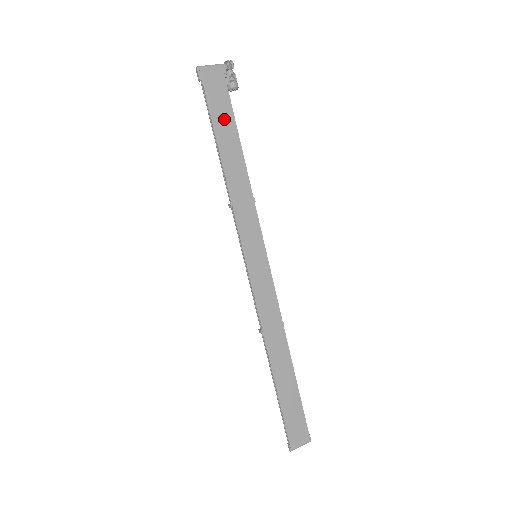
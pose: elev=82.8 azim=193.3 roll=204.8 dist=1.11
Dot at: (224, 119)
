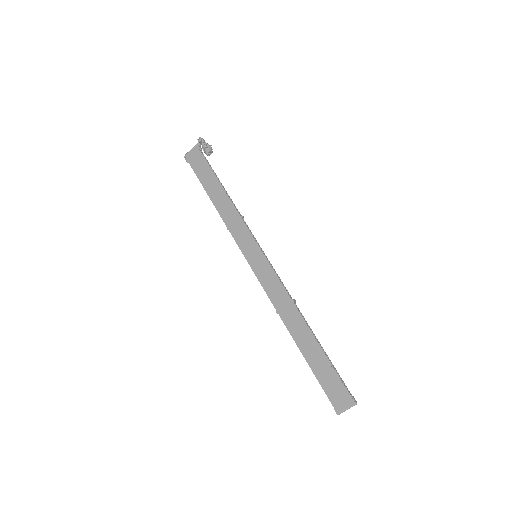
Dot at: (207, 176)
